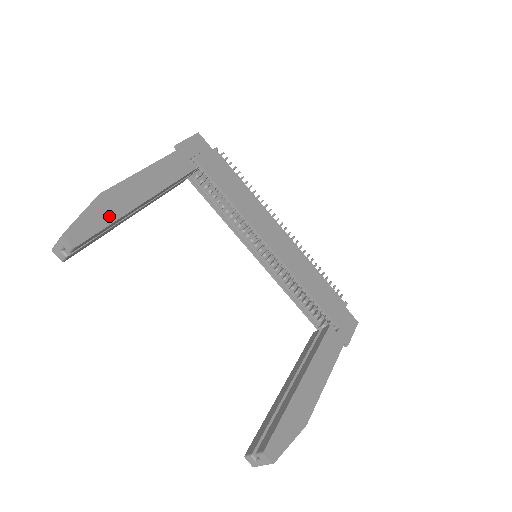
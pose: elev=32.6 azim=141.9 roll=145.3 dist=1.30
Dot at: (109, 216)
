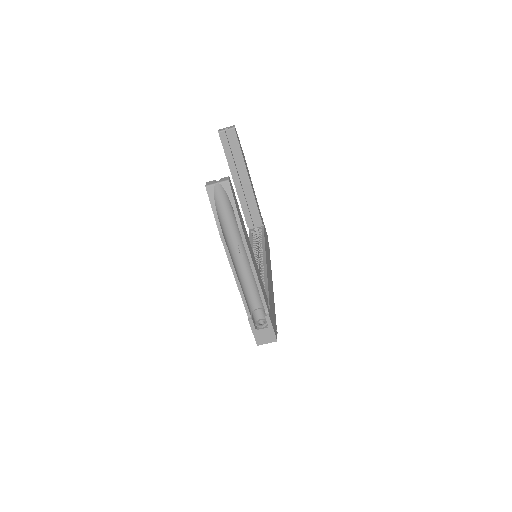
Dot at: occluded
